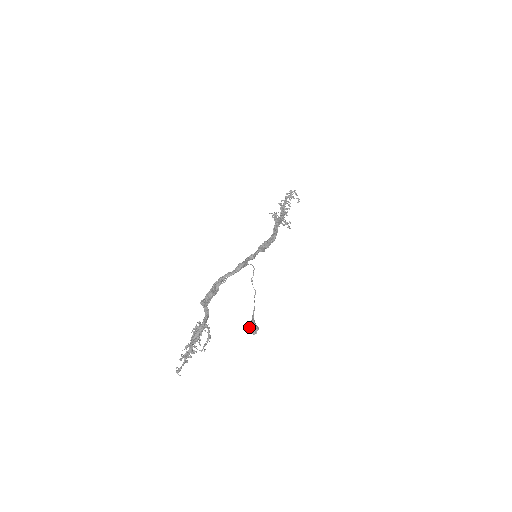
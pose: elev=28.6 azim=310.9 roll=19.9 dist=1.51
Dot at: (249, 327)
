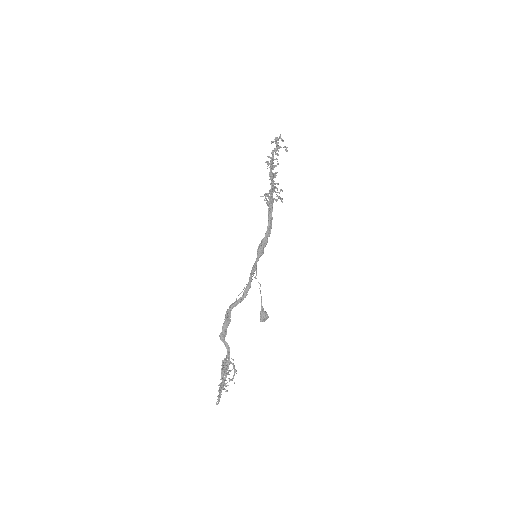
Dot at: (261, 320)
